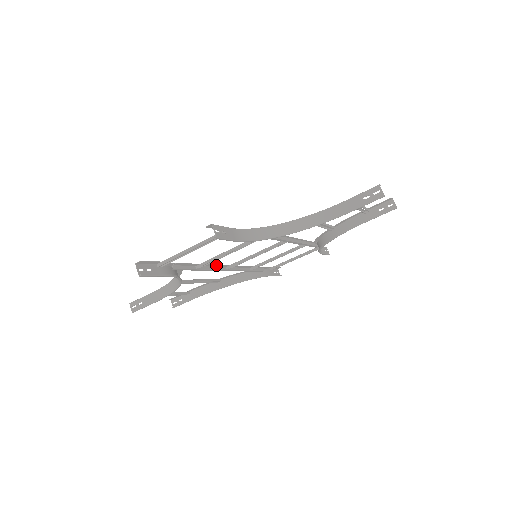
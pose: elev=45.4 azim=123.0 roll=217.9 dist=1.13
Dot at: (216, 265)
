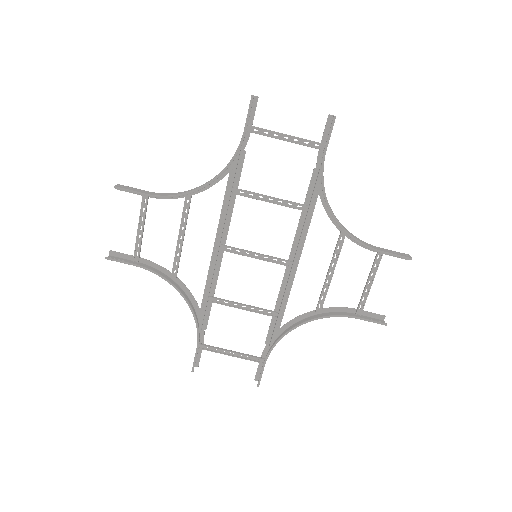
Dot at: (228, 222)
